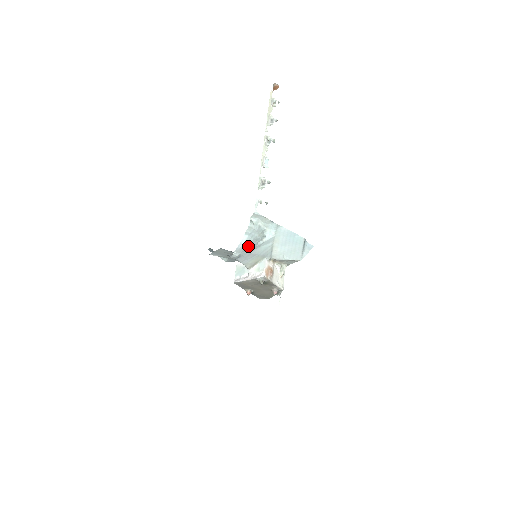
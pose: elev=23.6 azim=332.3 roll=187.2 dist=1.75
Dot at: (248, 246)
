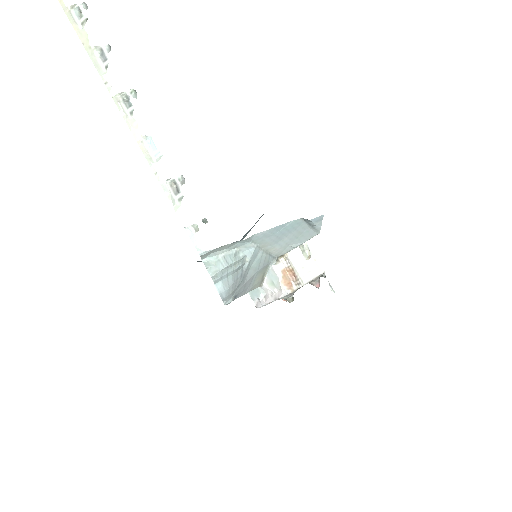
Dot at: (234, 285)
